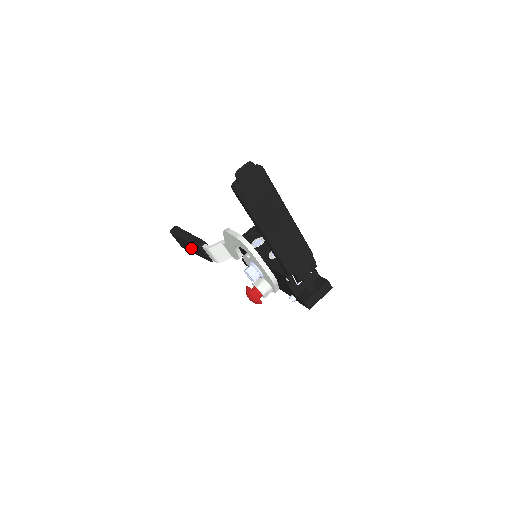
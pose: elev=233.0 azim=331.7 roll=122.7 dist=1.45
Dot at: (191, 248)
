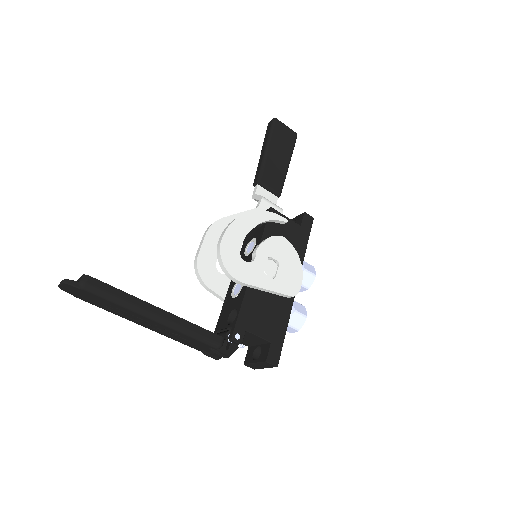
Dot at: occluded
